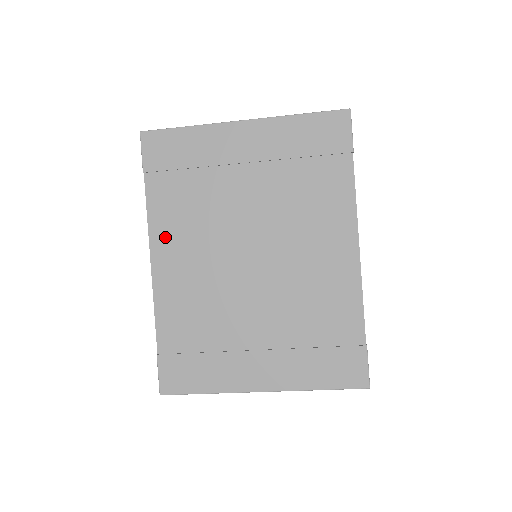
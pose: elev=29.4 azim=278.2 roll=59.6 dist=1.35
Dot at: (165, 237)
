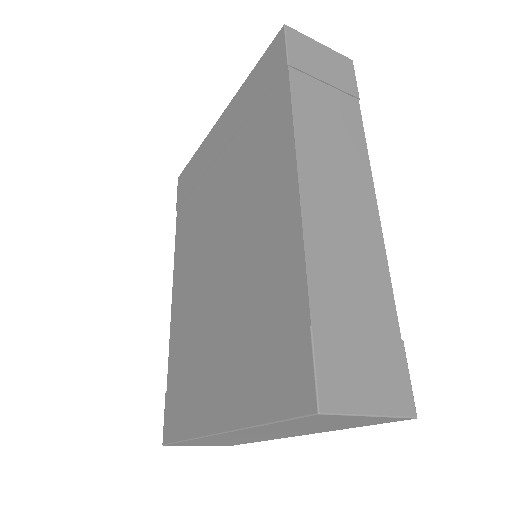
Dot at: (180, 261)
